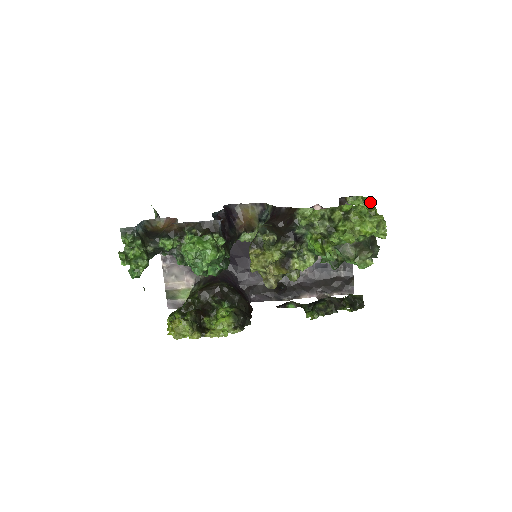
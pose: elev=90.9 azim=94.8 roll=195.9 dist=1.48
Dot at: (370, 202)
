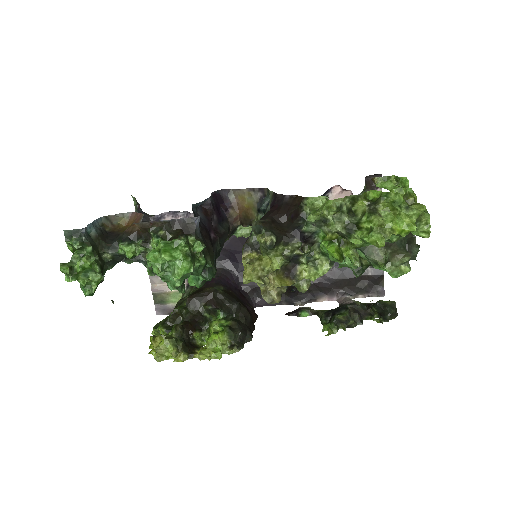
Dot at: (407, 184)
